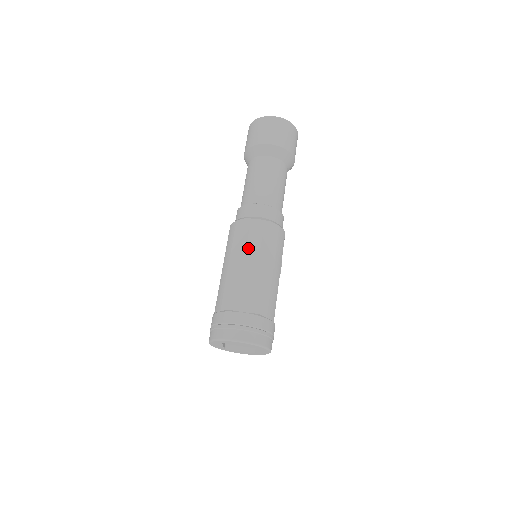
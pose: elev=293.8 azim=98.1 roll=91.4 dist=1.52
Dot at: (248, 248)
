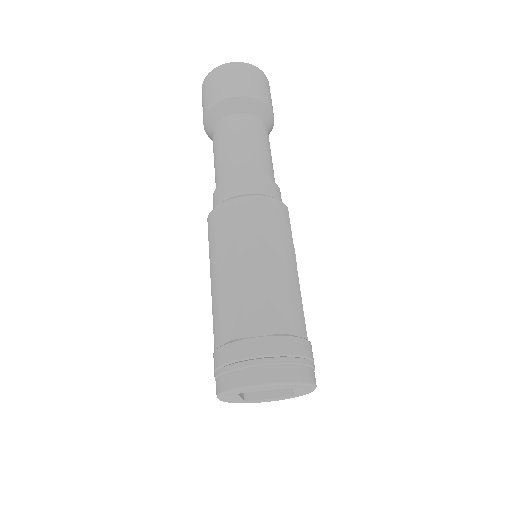
Dot at: (239, 240)
